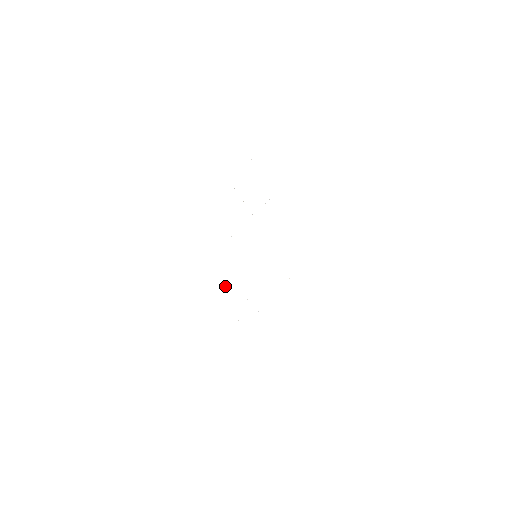
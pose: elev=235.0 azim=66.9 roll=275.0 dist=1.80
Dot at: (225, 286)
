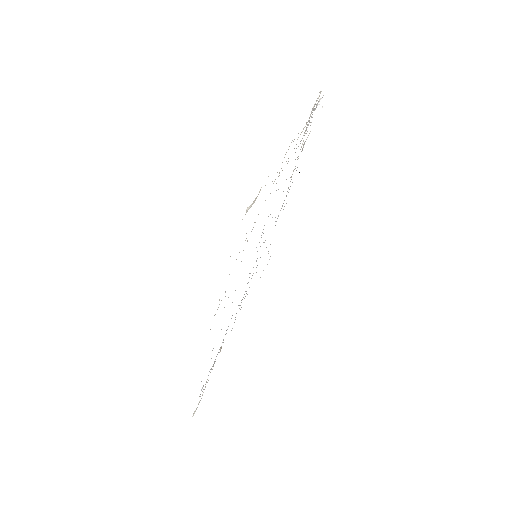
Dot at: occluded
